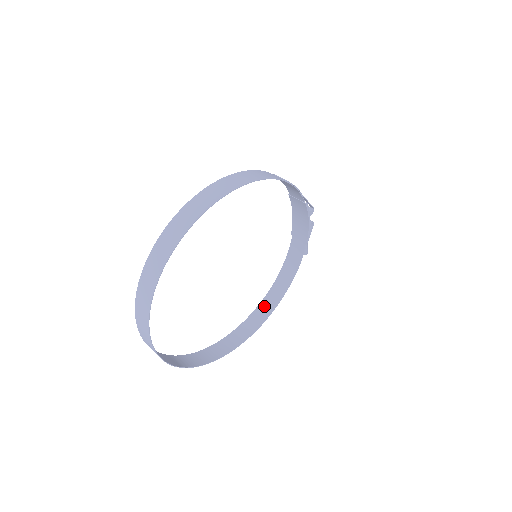
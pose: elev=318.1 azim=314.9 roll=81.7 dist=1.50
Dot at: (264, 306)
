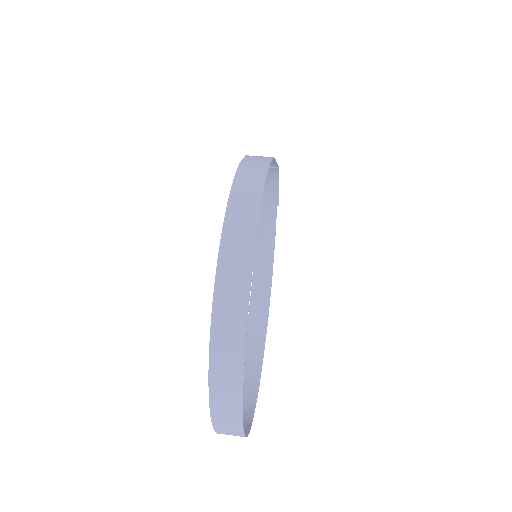
Dot at: (258, 292)
